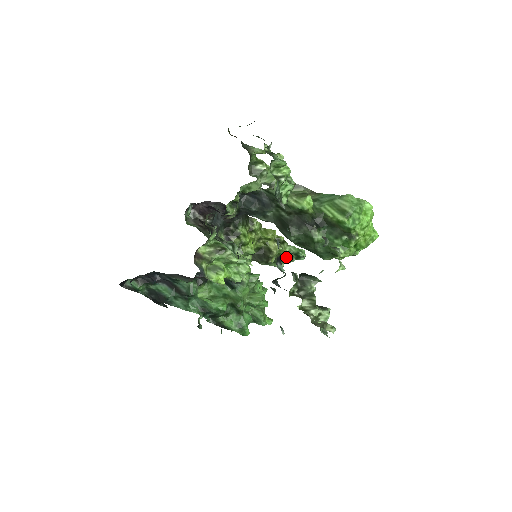
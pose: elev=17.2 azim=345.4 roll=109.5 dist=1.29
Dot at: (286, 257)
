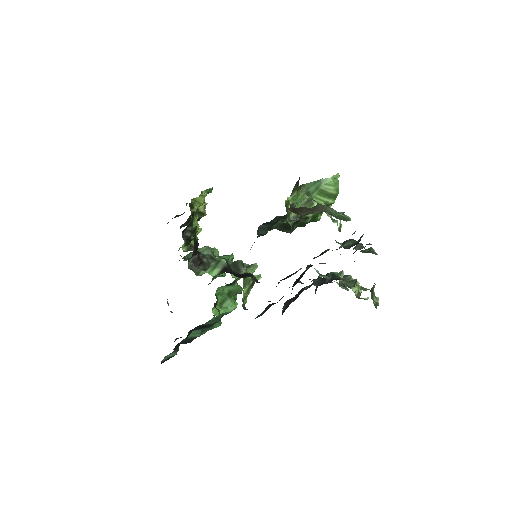
Dot at: occluded
